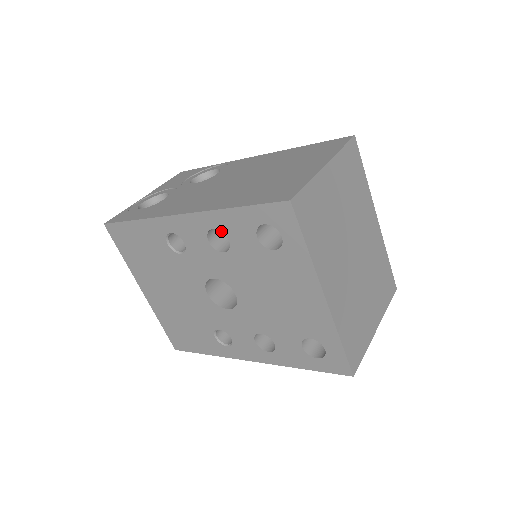
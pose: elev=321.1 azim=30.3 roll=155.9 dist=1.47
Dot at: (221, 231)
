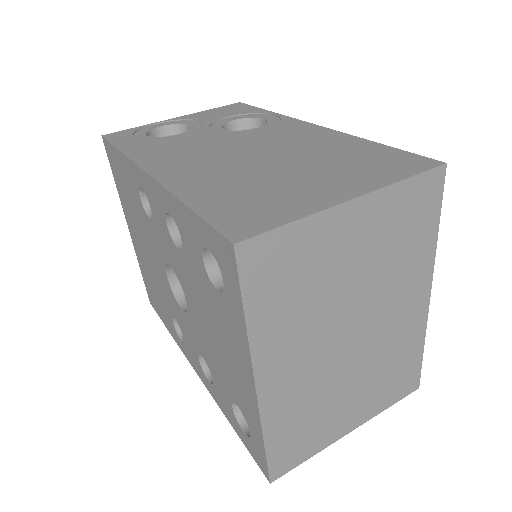
Dot at: (175, 222)
